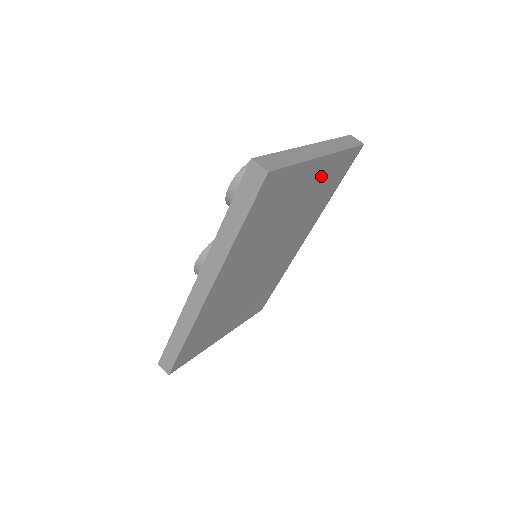
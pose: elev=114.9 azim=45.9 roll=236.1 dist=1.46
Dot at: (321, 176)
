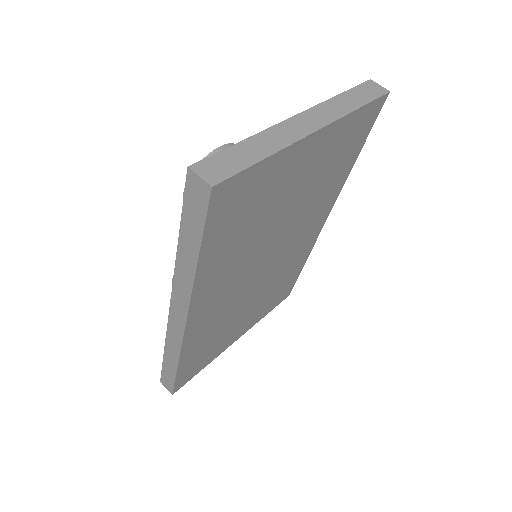
Dot at: (323, 153)
